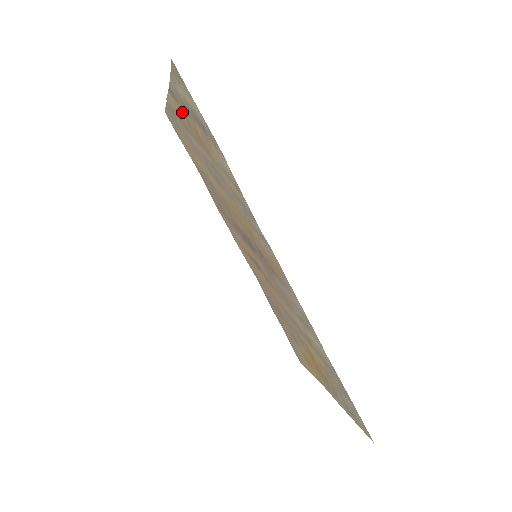
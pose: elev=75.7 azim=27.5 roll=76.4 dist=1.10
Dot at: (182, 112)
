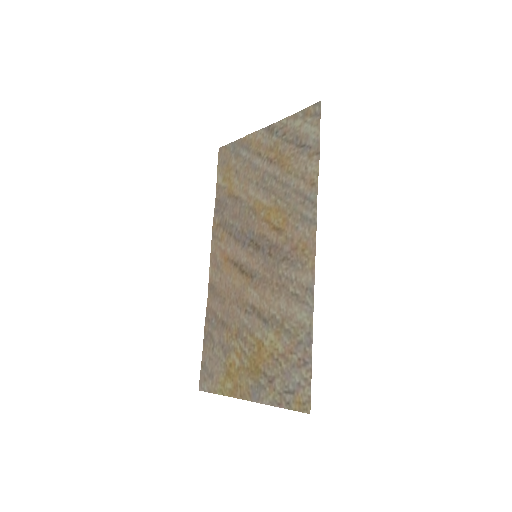
Dot at: (270, 141)
